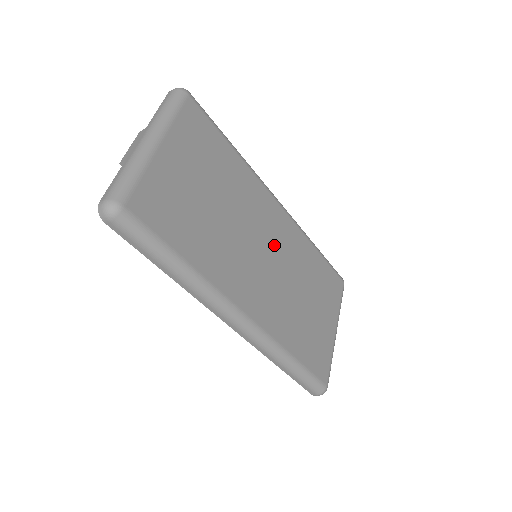
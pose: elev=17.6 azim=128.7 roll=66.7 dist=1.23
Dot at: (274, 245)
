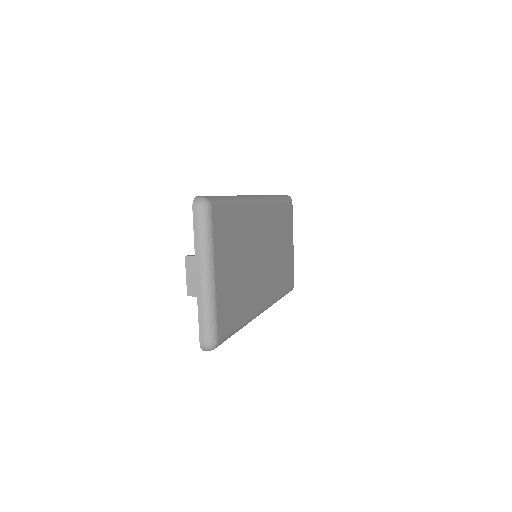
Dot at: (265, 240)
